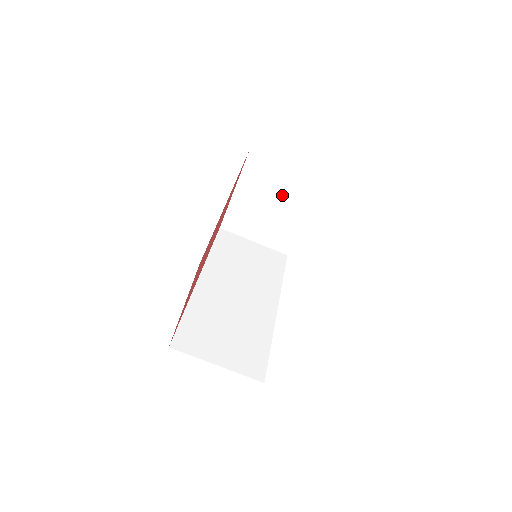
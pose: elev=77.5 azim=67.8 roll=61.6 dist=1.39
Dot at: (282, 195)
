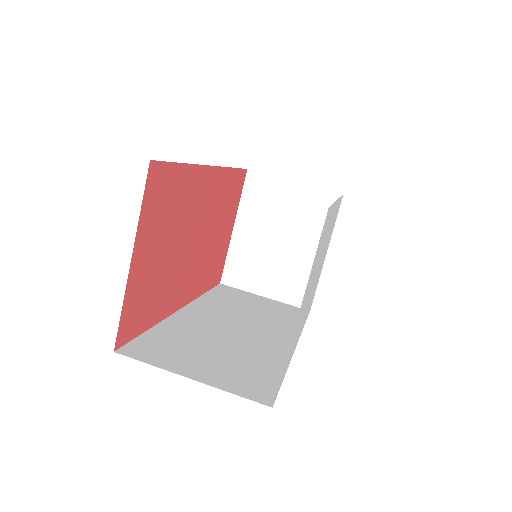
Dot at: (292, 223)
